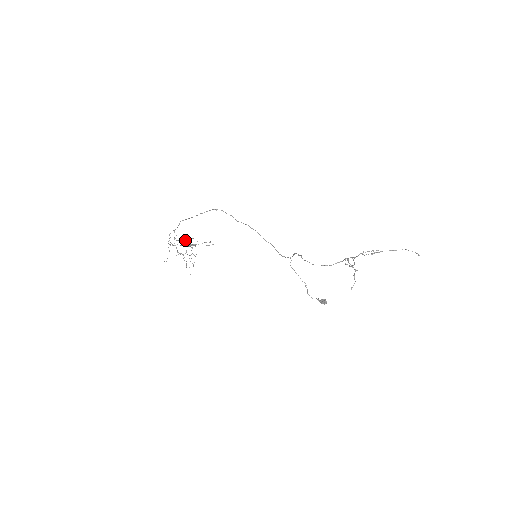
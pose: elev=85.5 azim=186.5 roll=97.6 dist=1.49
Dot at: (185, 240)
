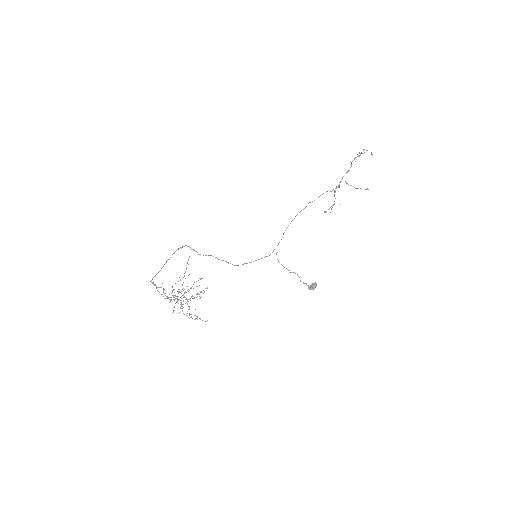
Dot at: occluded
